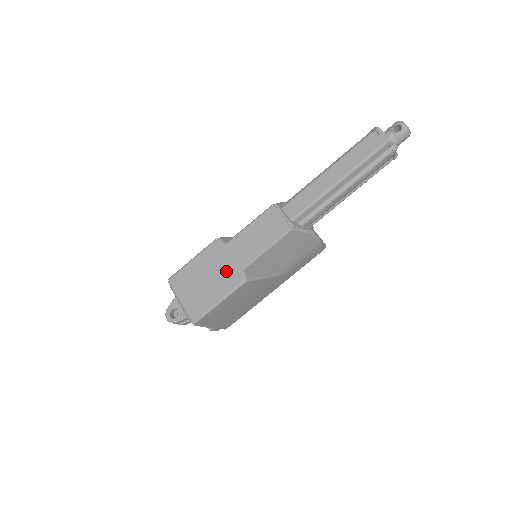
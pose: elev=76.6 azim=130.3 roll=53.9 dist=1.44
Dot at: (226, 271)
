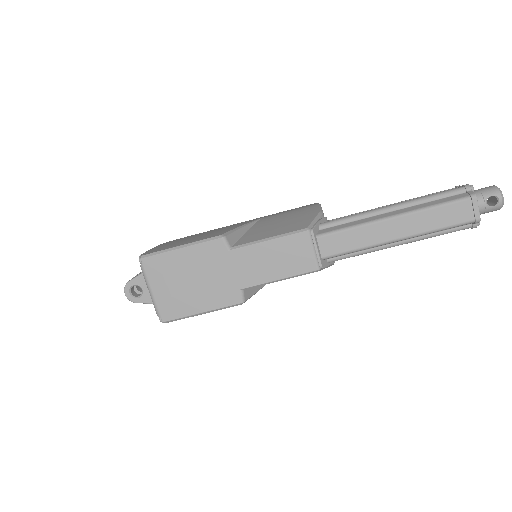
Dot at: (221, 283)
